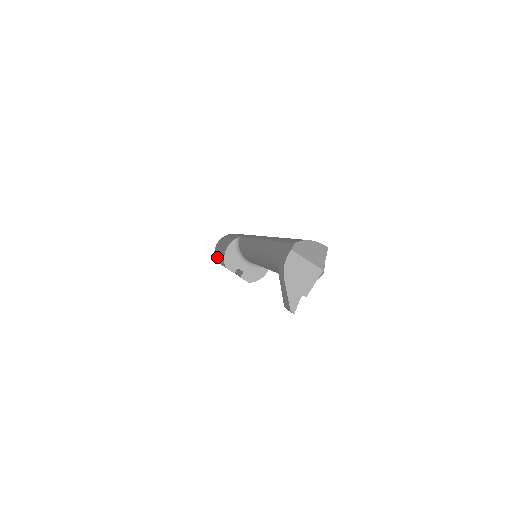
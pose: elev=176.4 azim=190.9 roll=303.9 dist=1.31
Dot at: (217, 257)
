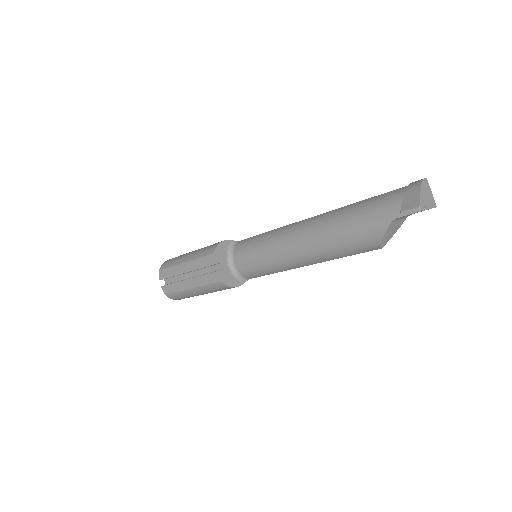
Dot at: (178, 260)
